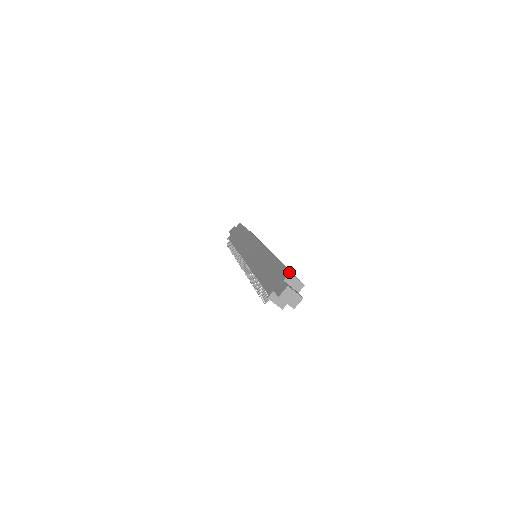
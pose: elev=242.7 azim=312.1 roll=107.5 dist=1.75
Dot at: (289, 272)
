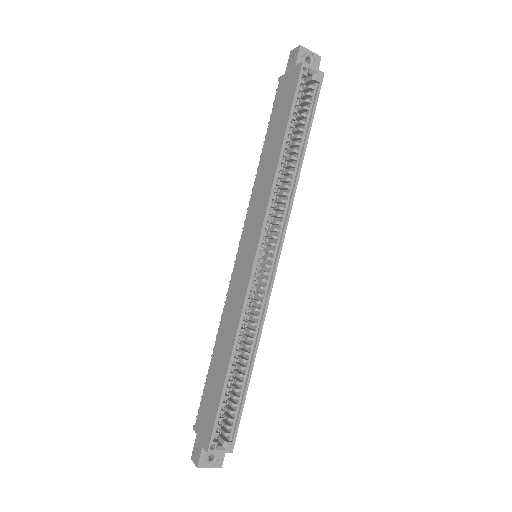
Dot at: (207, 450)
